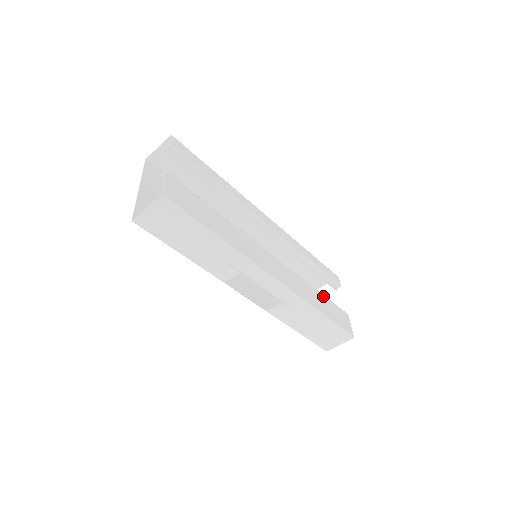
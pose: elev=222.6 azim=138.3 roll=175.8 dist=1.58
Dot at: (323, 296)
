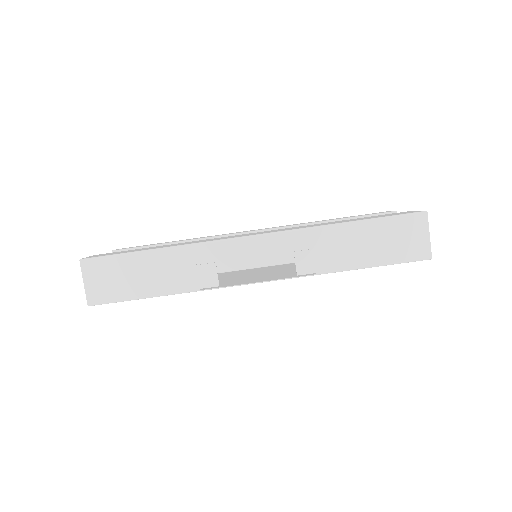
Dot at: occluded
